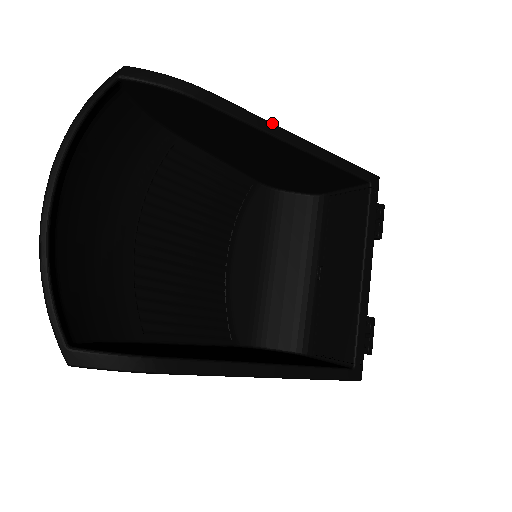
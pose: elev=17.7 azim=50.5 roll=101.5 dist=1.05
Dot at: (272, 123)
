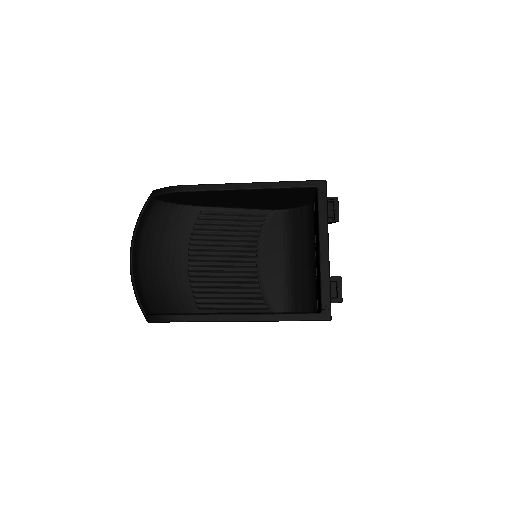
Dot at: (227, 184)
